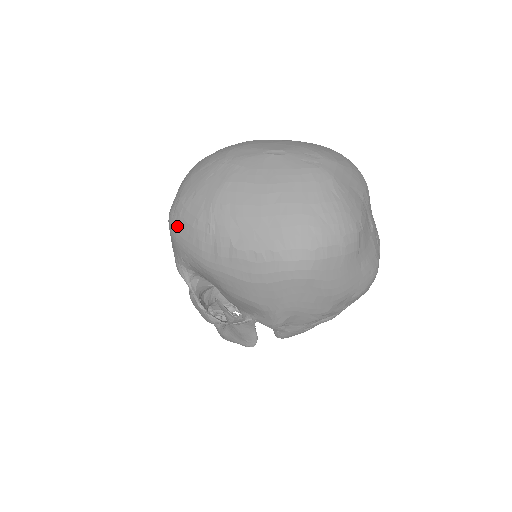
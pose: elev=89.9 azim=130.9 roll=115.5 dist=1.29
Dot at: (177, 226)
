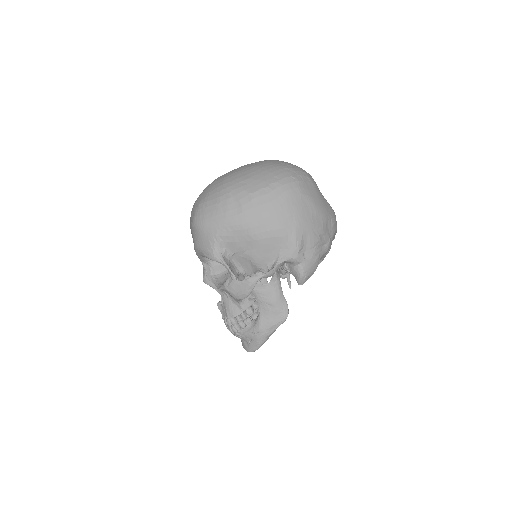
Dot at: (204, 215)
